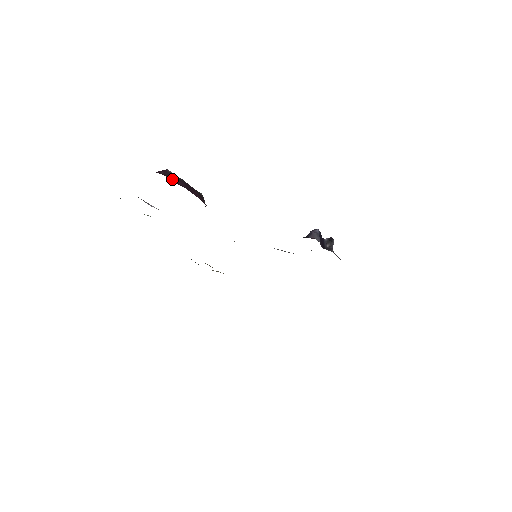
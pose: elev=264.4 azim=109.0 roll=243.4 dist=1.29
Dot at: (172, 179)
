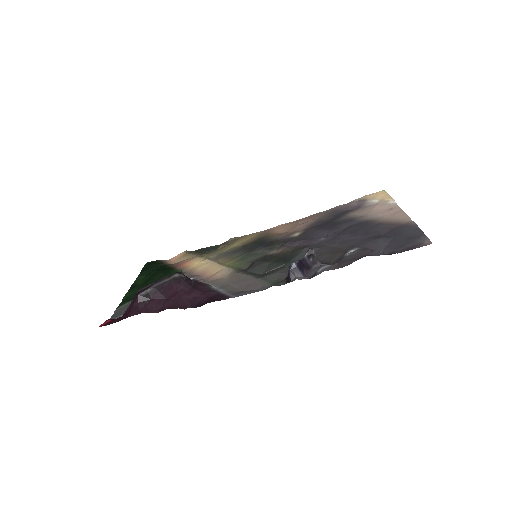
Dot at: (149, 302)
